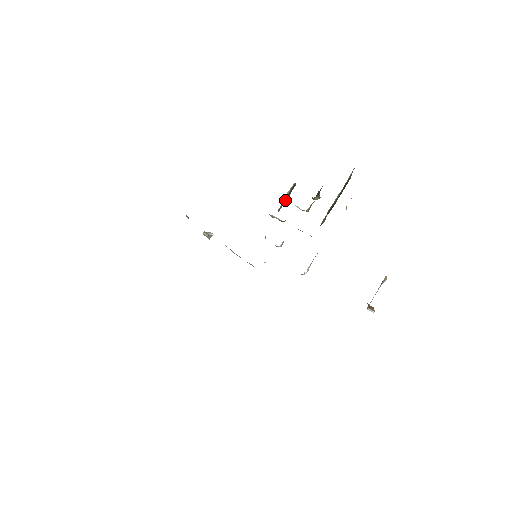
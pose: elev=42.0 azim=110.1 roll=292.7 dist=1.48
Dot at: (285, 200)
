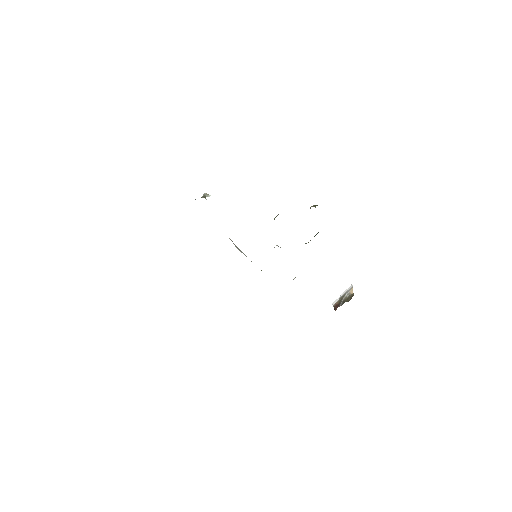
Dot at: occluded
